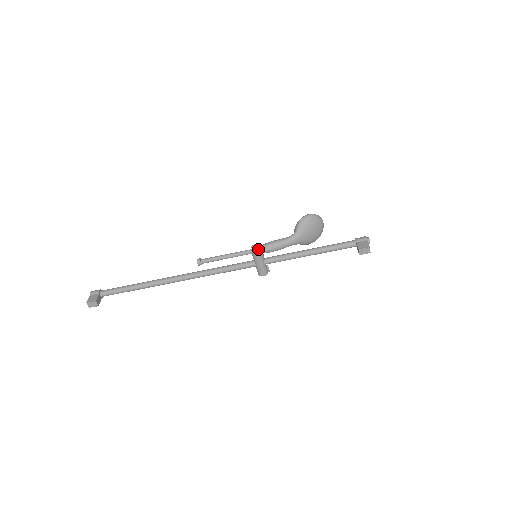
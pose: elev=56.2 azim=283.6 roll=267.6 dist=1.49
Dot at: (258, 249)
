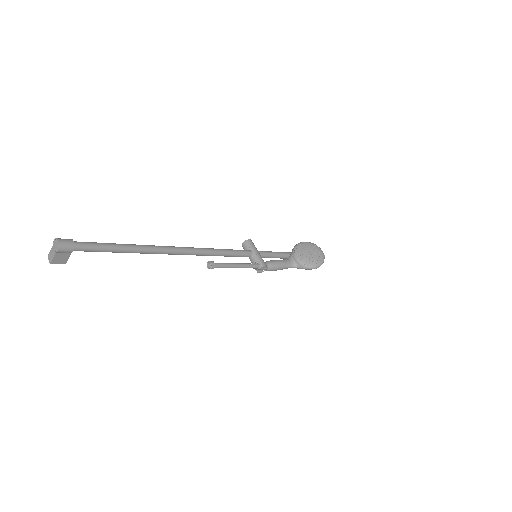
Dot at: occluded
